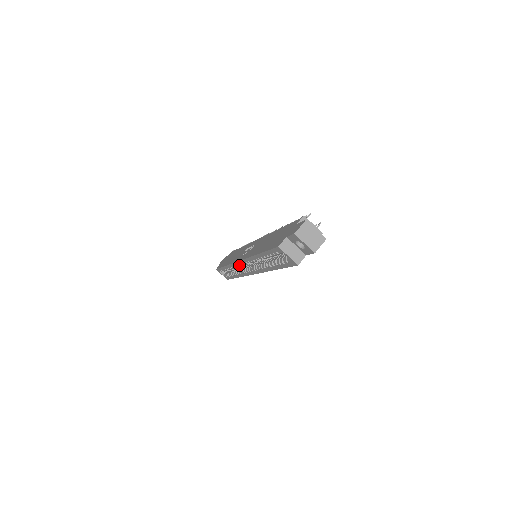
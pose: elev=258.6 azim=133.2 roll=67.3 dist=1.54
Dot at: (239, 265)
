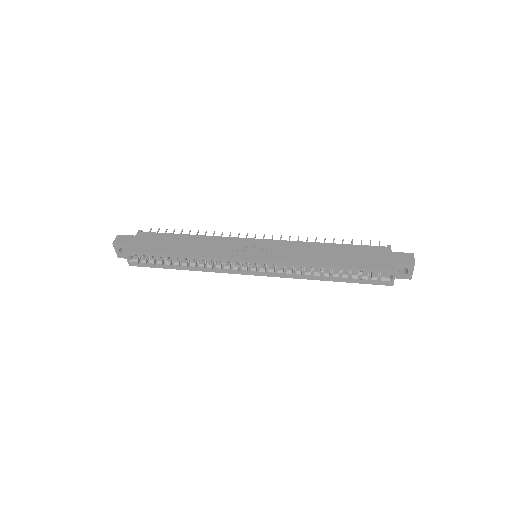
Dot at: (237, 262)
